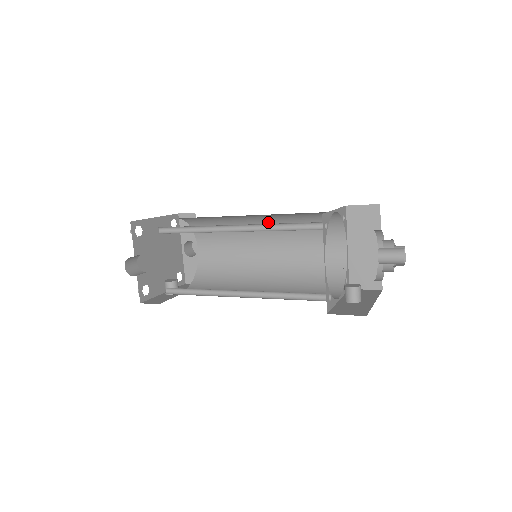
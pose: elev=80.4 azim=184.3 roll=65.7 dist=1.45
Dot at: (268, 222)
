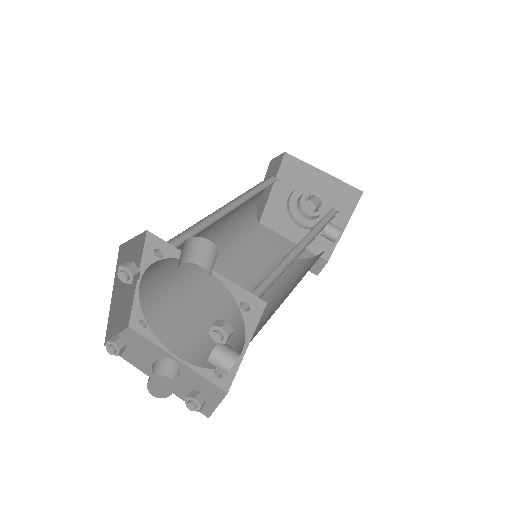
Dot at: (219, 260)
